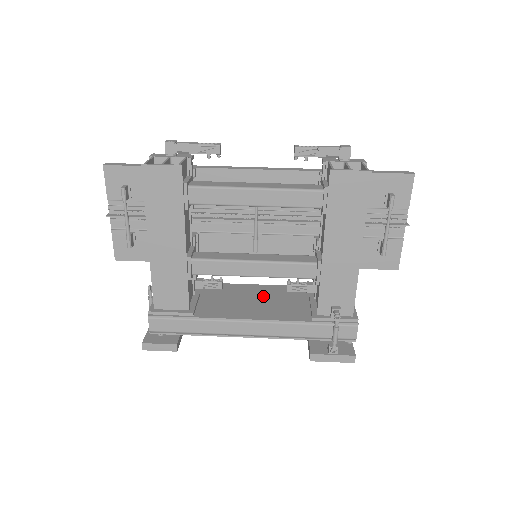
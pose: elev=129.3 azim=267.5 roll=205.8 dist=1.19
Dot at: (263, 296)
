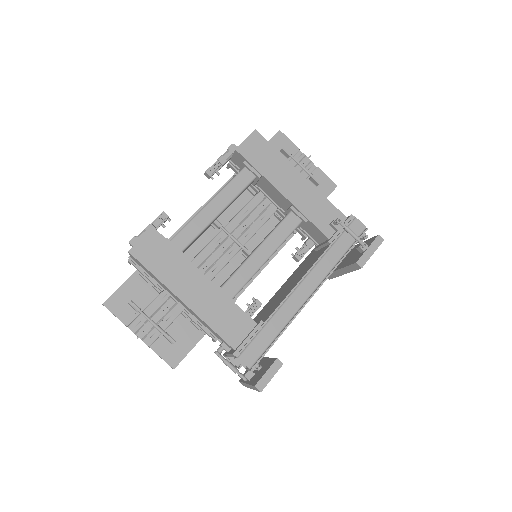
Dot at: (290, 281)
